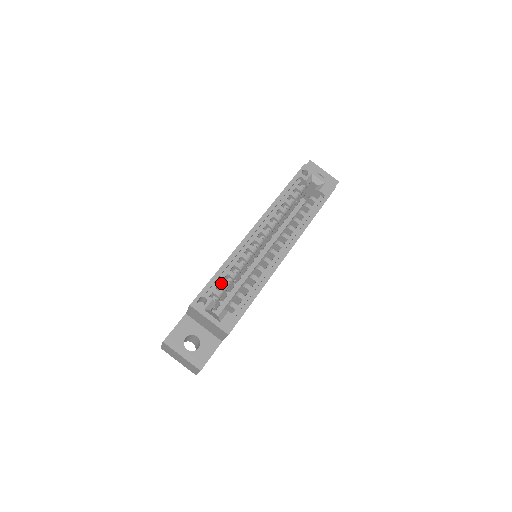
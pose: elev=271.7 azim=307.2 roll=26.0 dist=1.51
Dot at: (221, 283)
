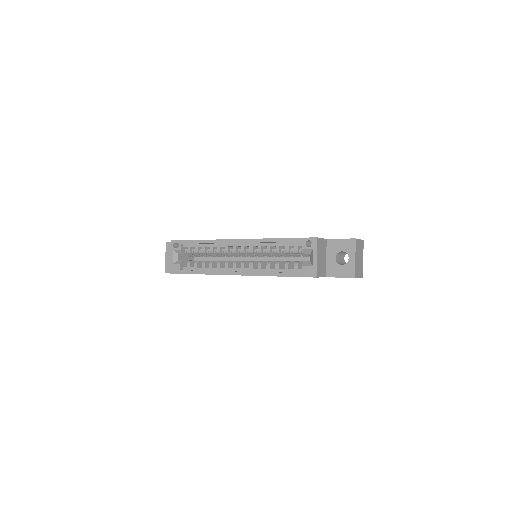
Dot at: (195, 248)
